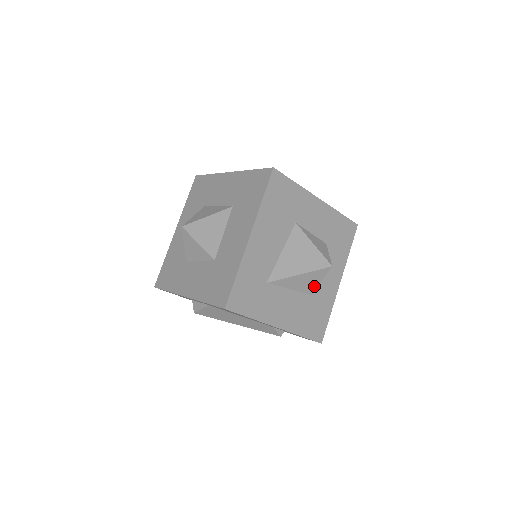
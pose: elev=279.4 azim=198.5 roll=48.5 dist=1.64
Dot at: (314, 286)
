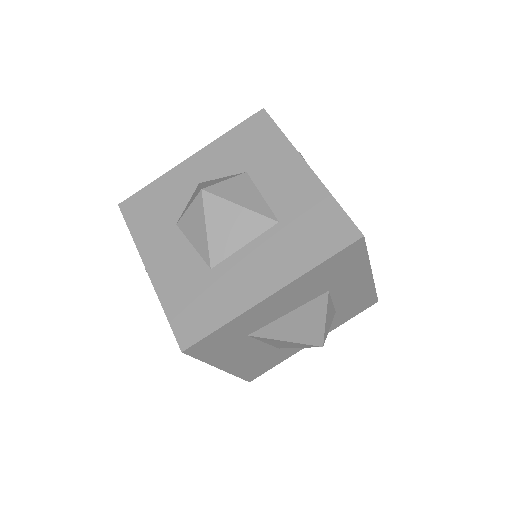
Dot at: (289, 347)
